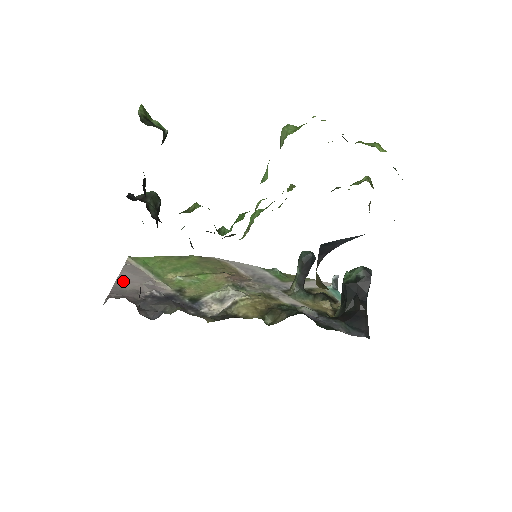
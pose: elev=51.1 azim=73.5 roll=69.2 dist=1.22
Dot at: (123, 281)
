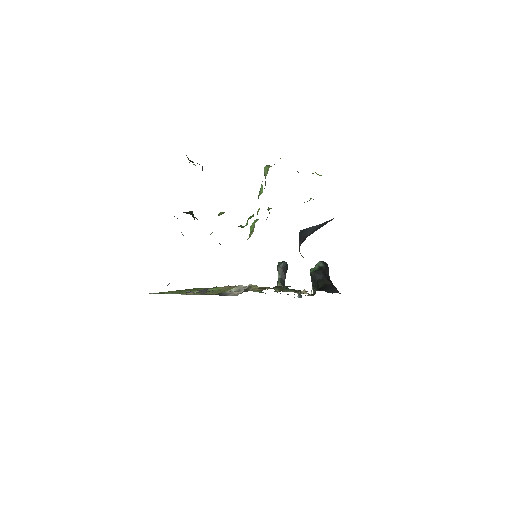
Dot at: occluded
